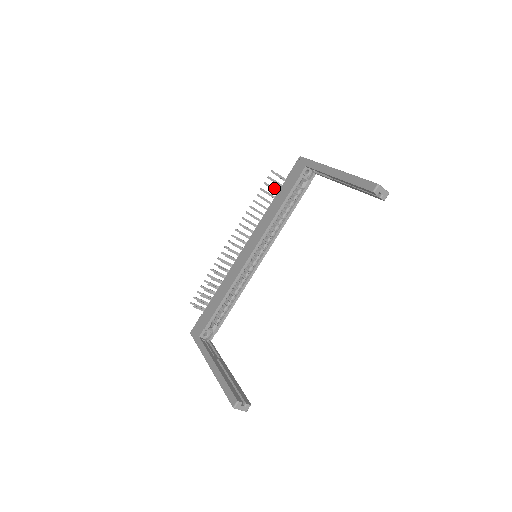
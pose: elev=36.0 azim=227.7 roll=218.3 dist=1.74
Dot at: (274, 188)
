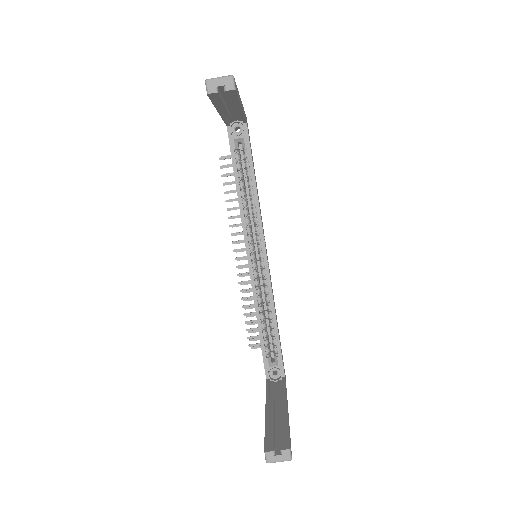
Dot at: (232, 173)
